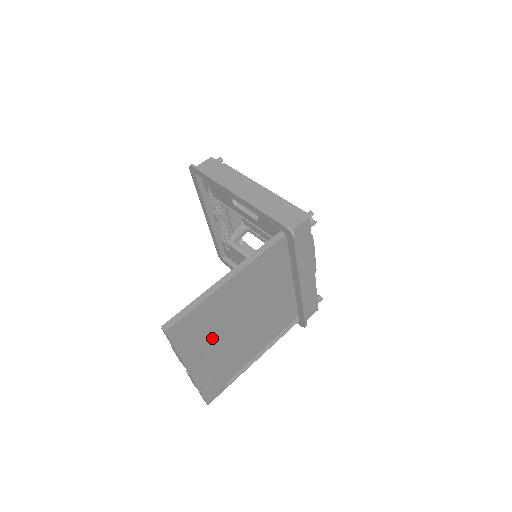
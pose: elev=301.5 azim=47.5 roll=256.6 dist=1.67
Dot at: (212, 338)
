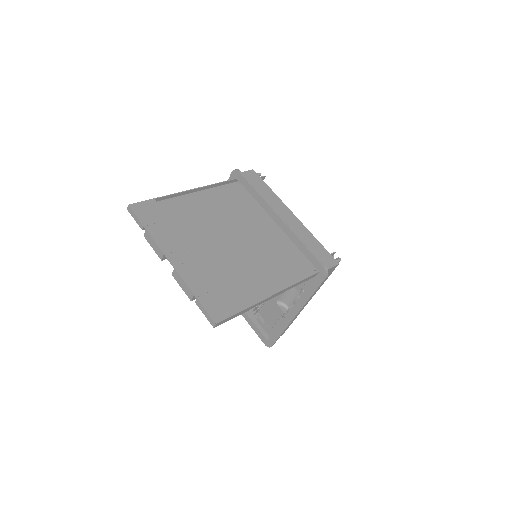
Dot at: (191, 243)
